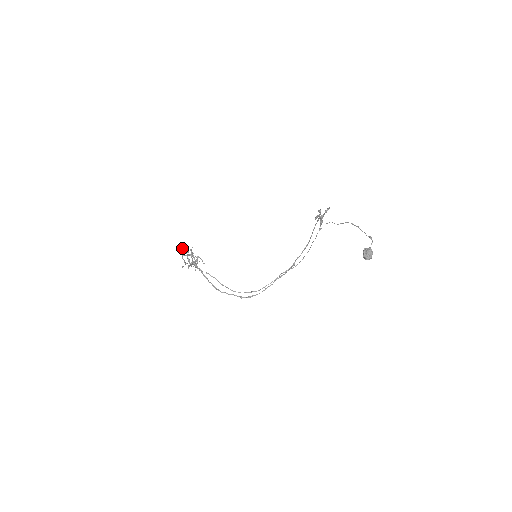
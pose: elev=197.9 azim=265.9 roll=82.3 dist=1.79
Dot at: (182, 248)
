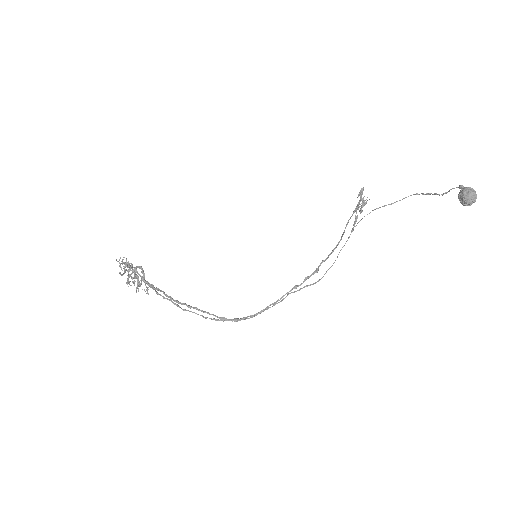
Dot at: occluded
